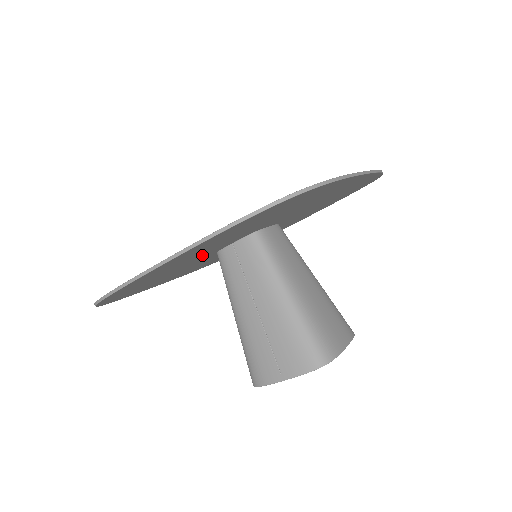
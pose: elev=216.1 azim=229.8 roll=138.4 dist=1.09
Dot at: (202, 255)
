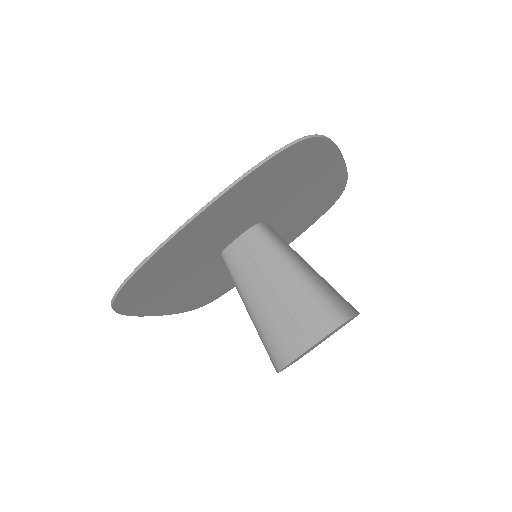
Dot at: (214, 243)
